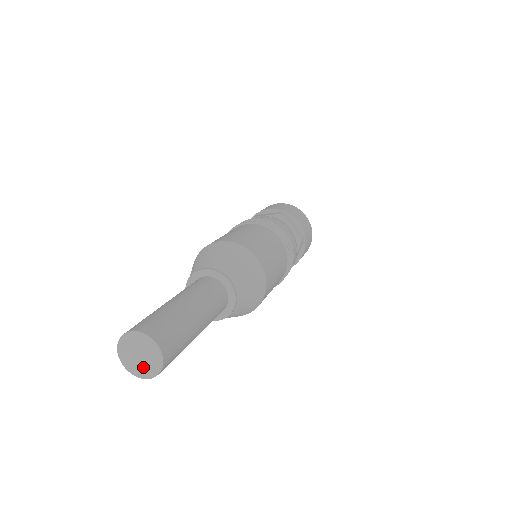
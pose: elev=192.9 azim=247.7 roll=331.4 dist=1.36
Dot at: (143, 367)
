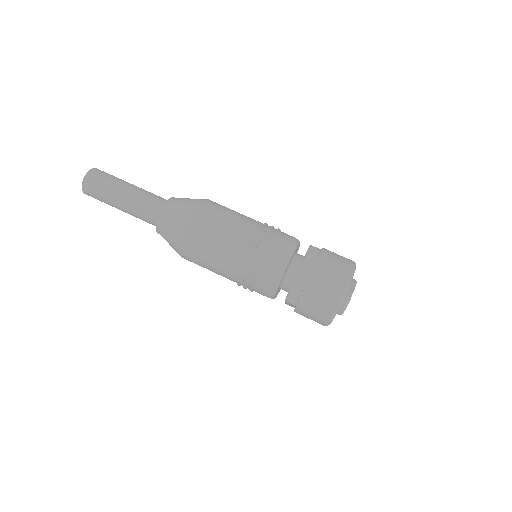
Dot at: occluded
